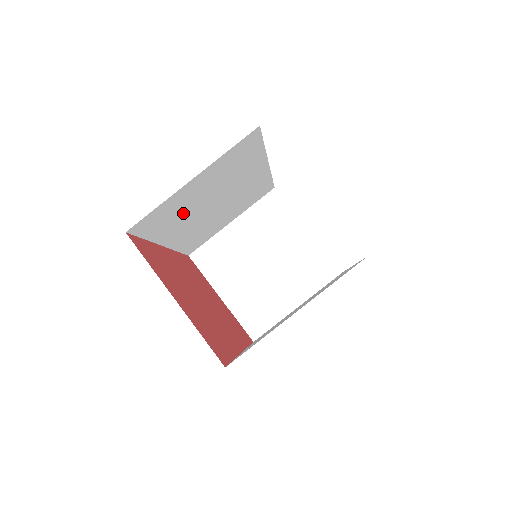
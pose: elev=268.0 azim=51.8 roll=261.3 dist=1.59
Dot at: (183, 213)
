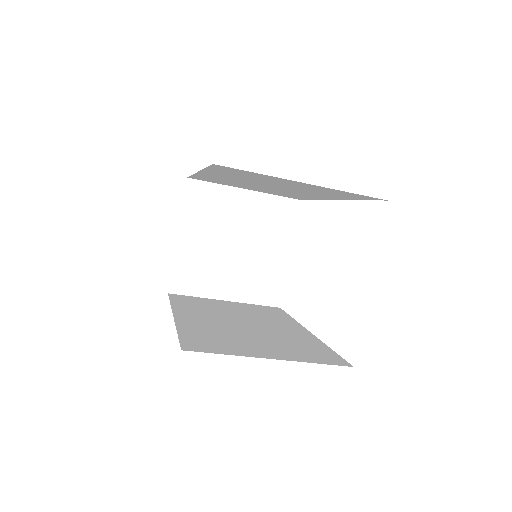
Dot at: occluded
